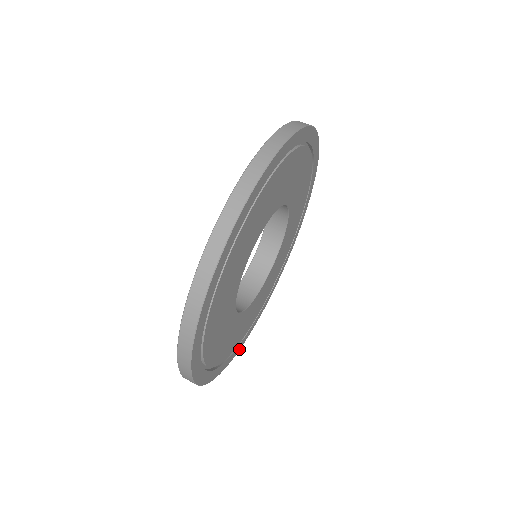
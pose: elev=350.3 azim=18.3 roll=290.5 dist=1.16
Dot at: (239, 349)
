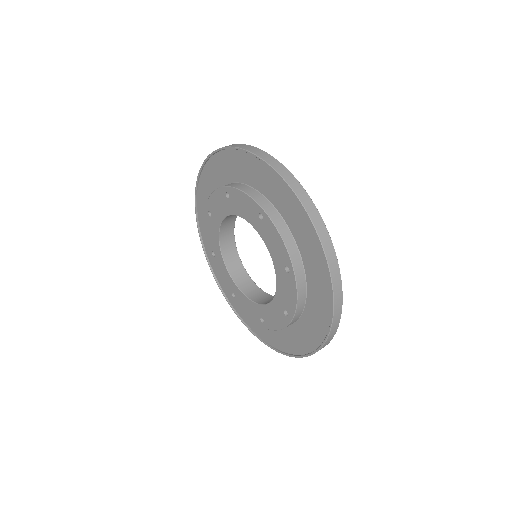
Dot at: occluded
